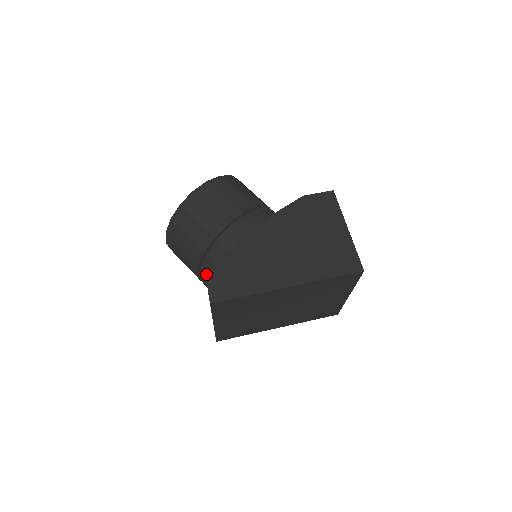
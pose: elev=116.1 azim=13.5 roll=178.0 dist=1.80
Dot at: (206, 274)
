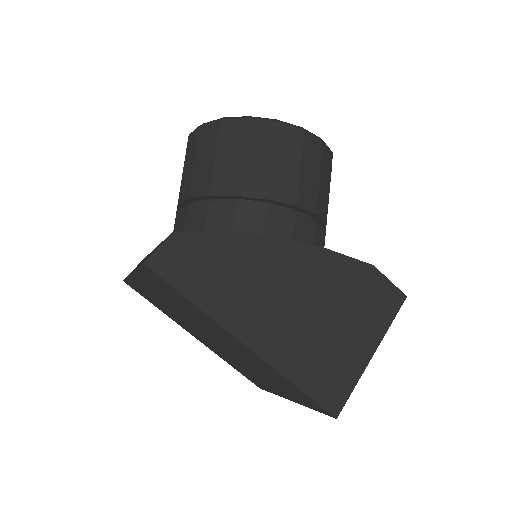
Dot at: (186, 217)
